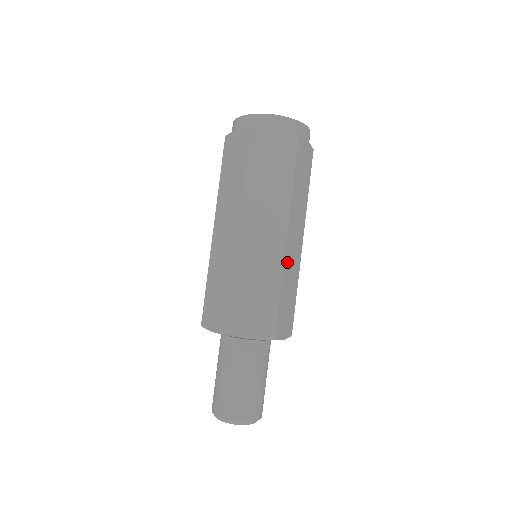
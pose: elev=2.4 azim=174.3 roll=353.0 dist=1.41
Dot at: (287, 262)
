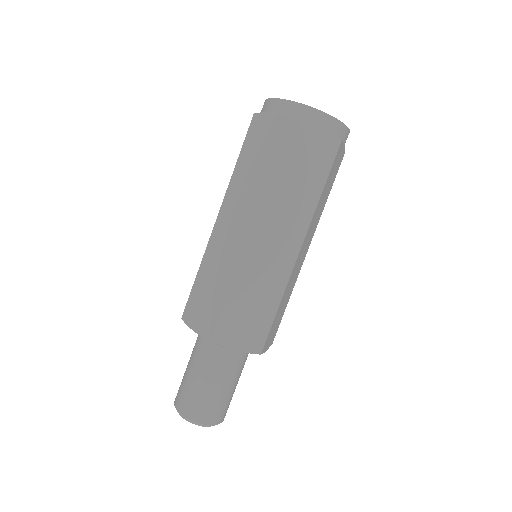
Dot at: occluded
